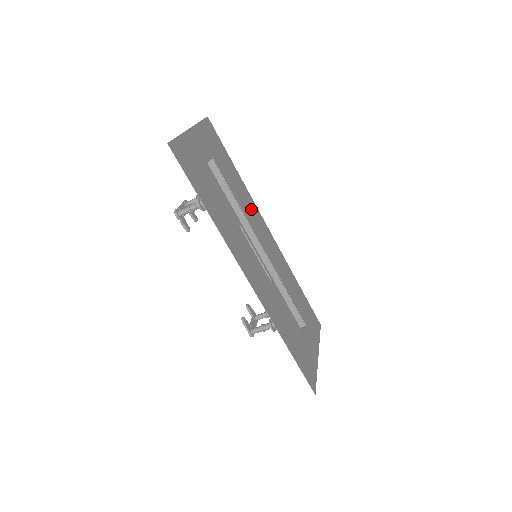
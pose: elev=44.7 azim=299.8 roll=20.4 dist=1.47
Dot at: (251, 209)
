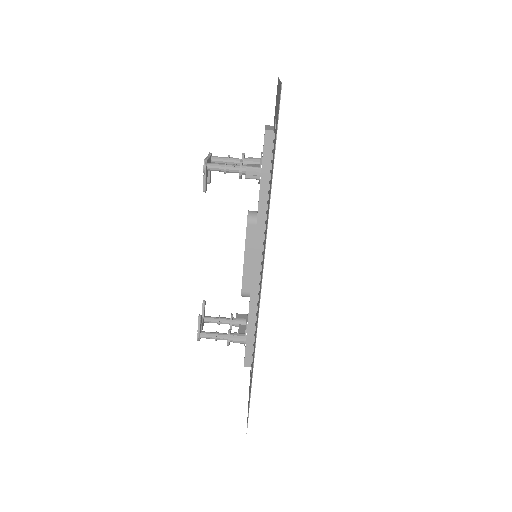
Dot at: occluded
